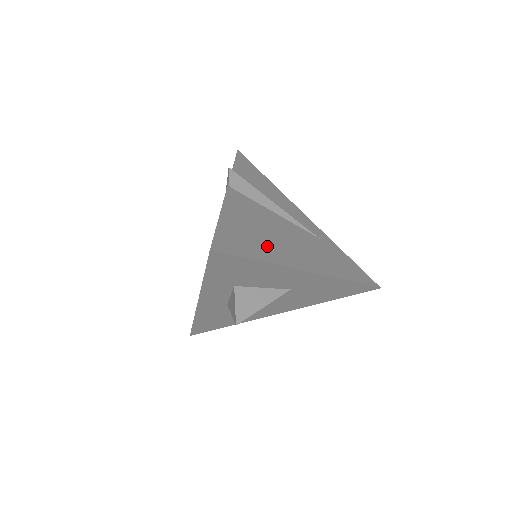
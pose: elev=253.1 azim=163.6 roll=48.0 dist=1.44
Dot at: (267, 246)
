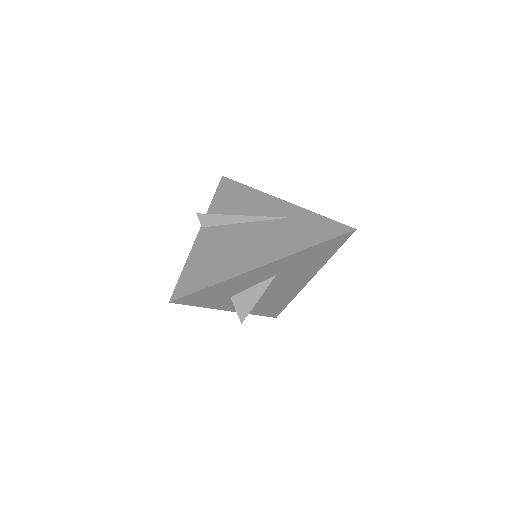
Dot at: (223, 266)
